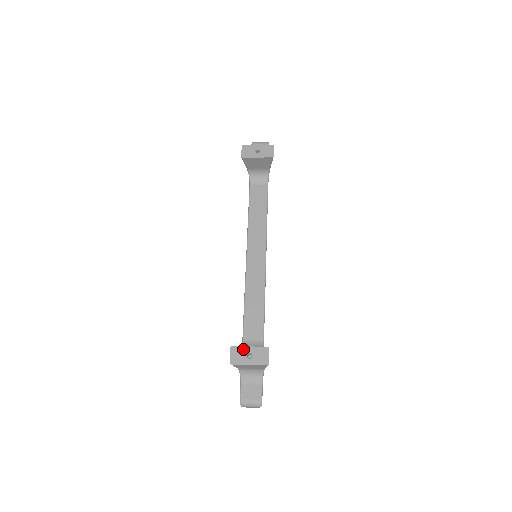
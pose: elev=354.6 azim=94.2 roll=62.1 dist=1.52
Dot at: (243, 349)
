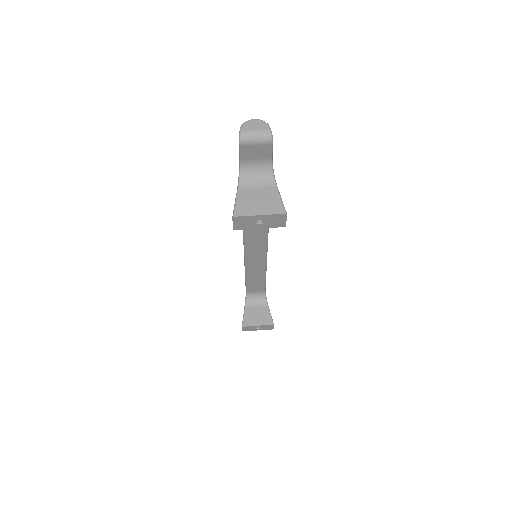
Dot at: (252, 327)
